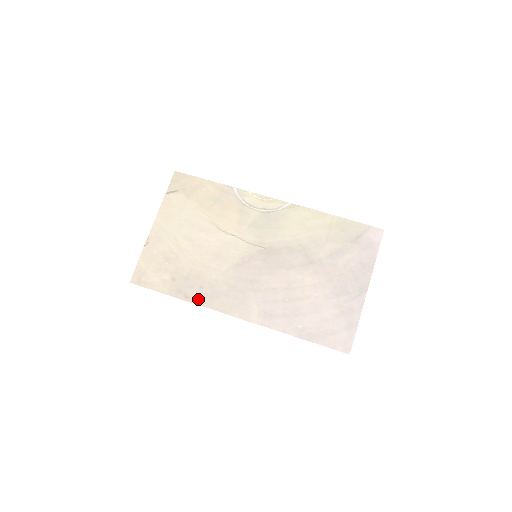
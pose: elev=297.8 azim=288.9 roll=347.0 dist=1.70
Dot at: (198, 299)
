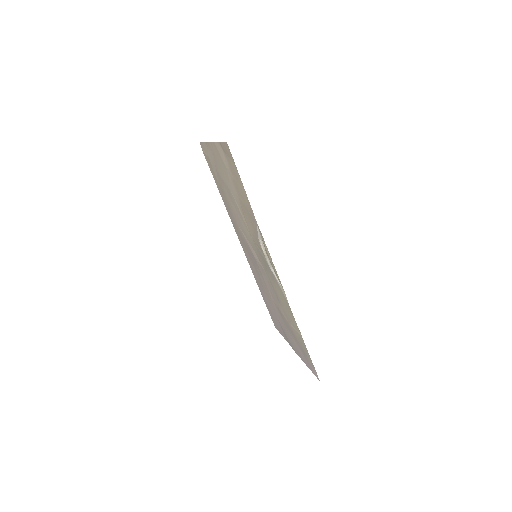
Dot at: (227, 209)
